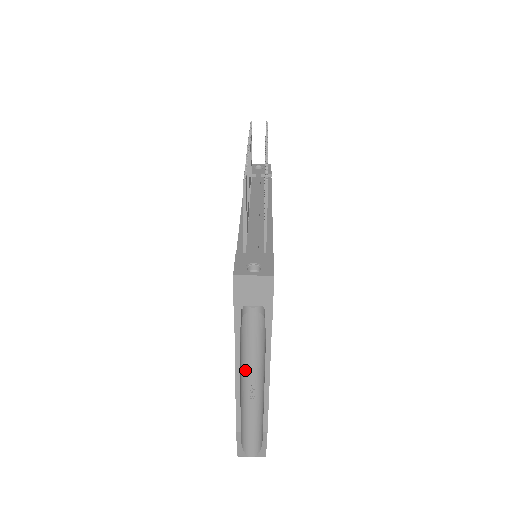
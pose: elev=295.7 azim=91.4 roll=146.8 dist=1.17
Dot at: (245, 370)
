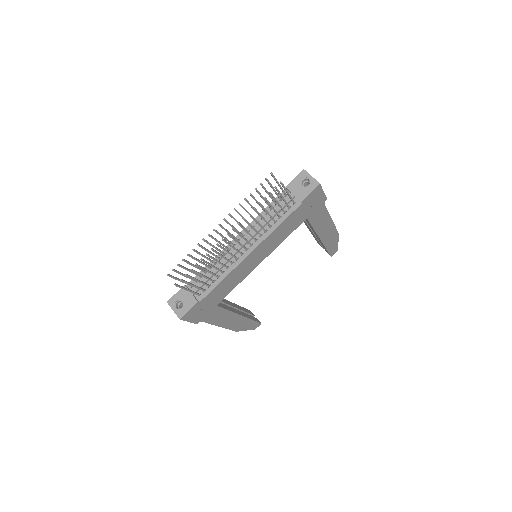
Dot at: occluded
